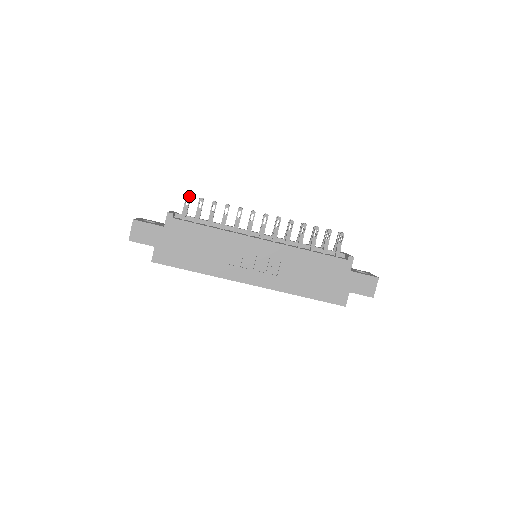
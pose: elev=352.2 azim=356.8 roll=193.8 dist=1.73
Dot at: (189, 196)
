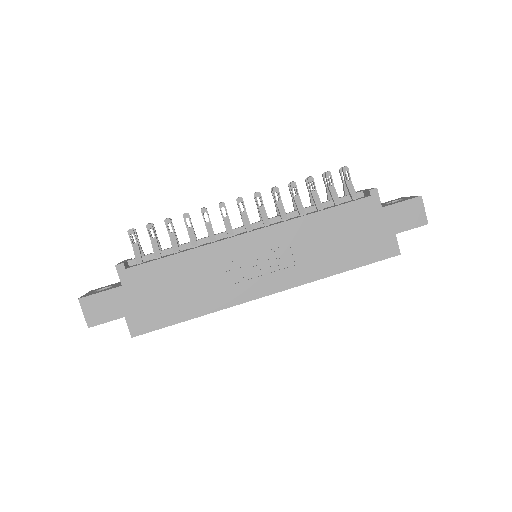
Dot at: (131, 230)
